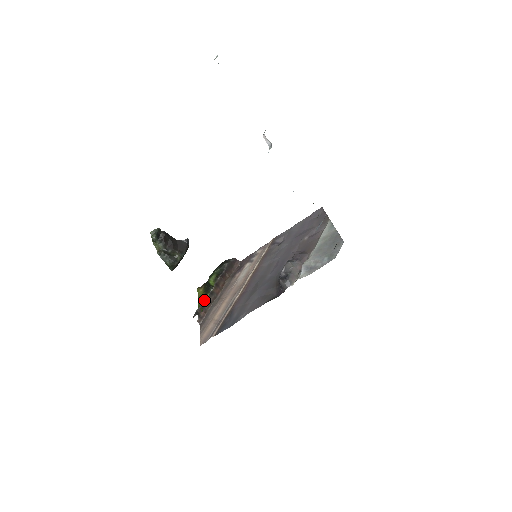
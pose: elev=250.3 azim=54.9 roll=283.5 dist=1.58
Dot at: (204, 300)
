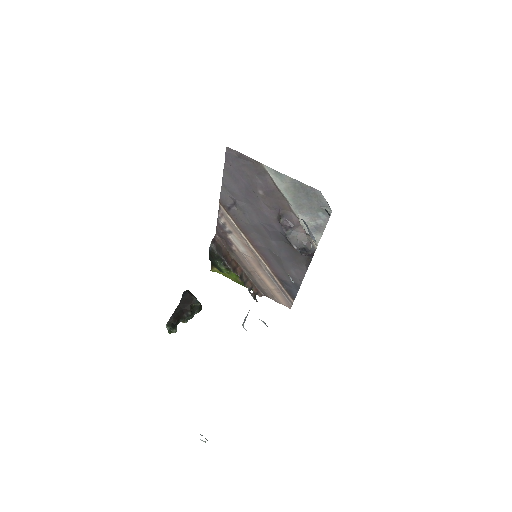
Dot at: (235, 278)
